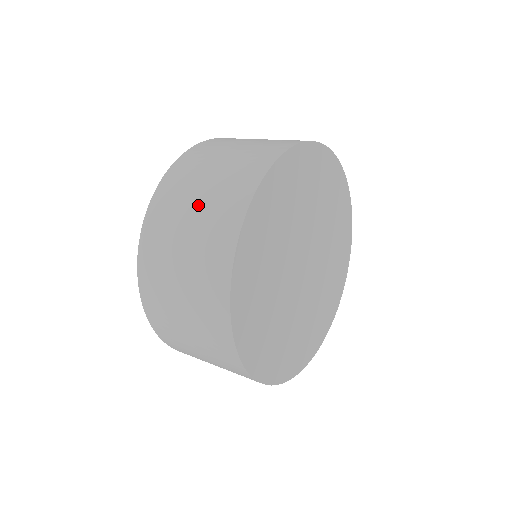
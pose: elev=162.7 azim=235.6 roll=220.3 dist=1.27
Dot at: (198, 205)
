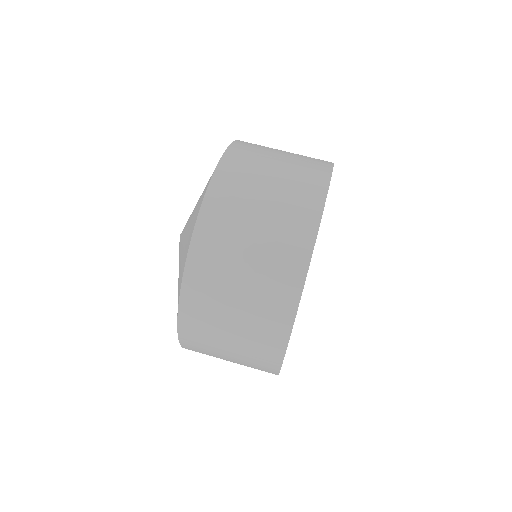
Dot at: (266, 207)
